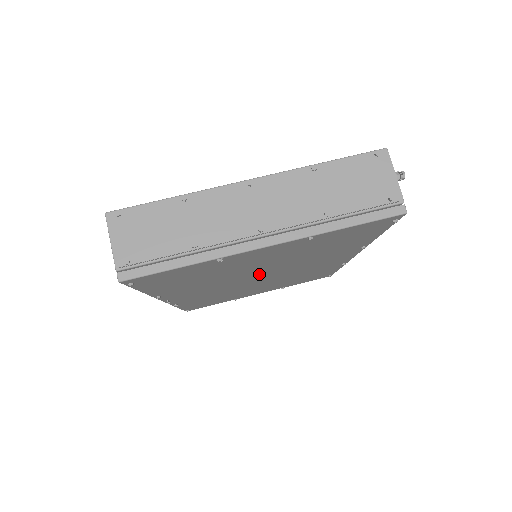
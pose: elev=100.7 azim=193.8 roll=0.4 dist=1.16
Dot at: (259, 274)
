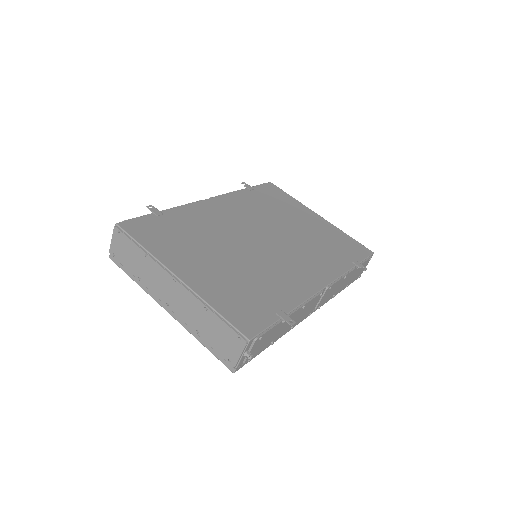
Dot at: occluded
